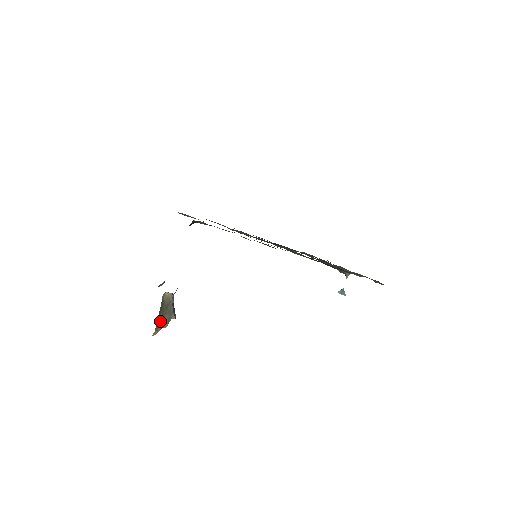
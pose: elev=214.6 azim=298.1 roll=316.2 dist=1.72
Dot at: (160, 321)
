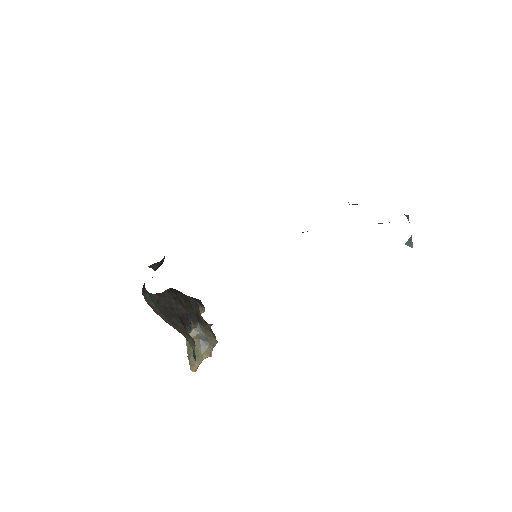
Dot at: occluded
